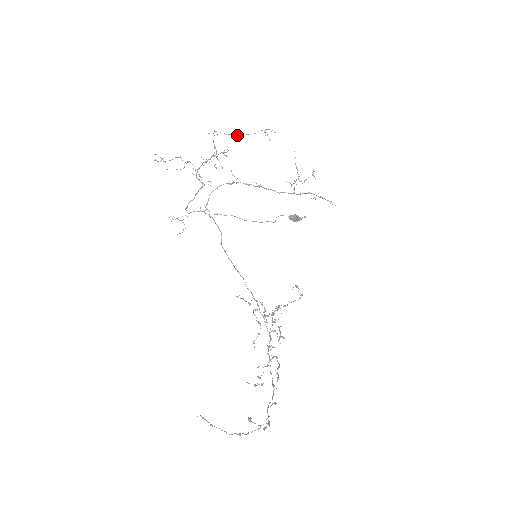
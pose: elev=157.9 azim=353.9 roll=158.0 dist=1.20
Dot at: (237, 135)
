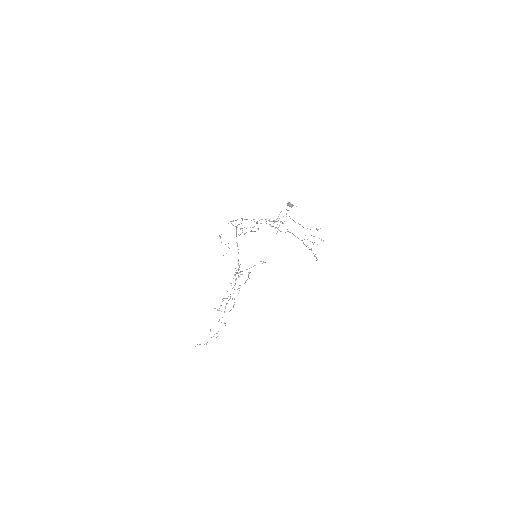
Dot at: occluded
